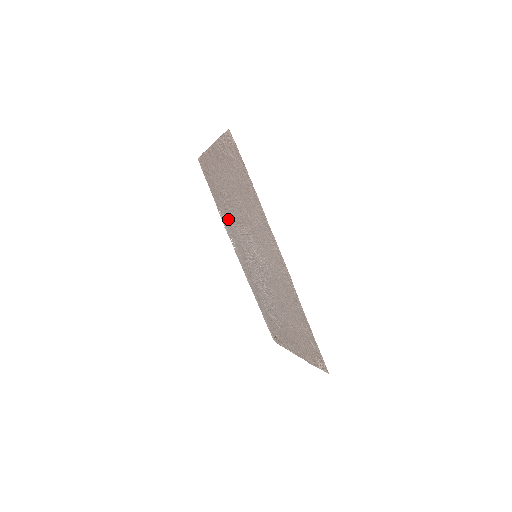
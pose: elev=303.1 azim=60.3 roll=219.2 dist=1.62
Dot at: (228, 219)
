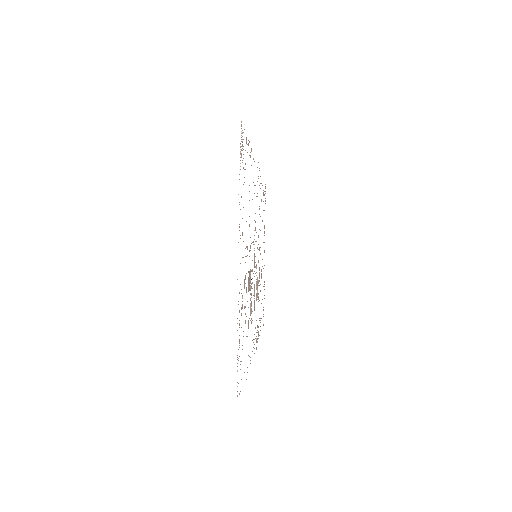
Dot at: occluded
